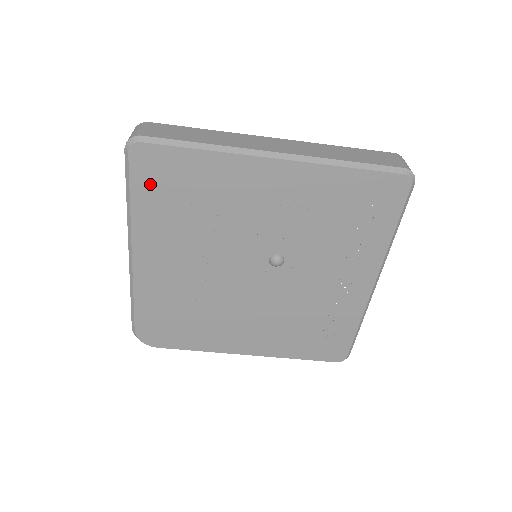
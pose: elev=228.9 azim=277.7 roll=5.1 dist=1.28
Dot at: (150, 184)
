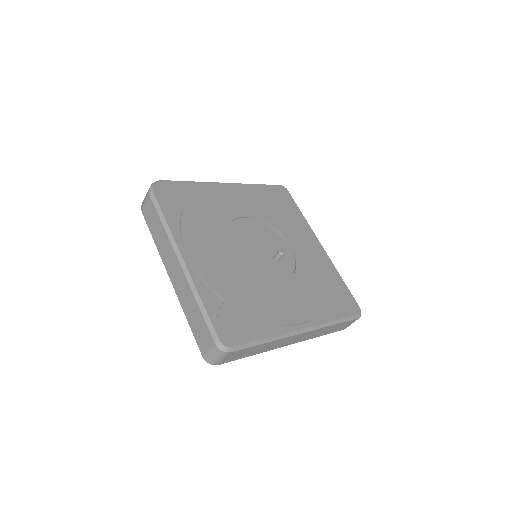
Dot at: occluded
